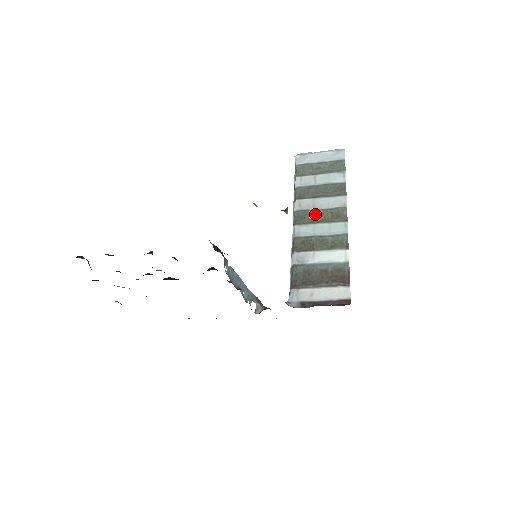
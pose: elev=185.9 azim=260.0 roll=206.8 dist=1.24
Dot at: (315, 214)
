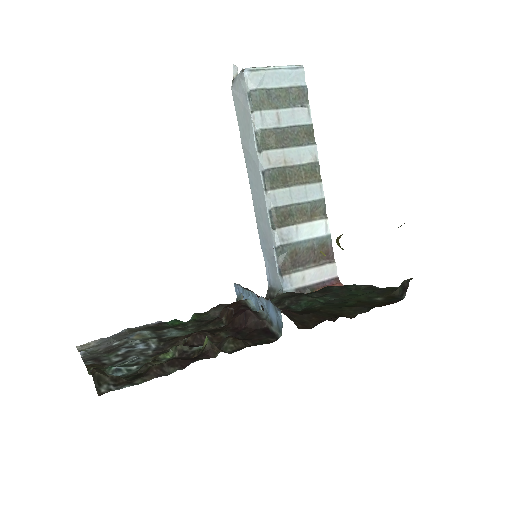
Dot at: (288, 173)
